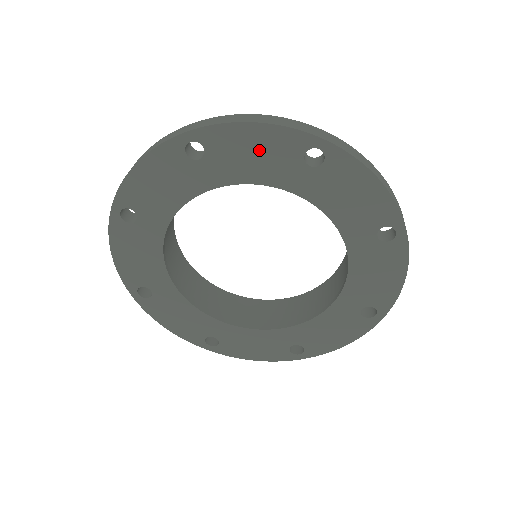
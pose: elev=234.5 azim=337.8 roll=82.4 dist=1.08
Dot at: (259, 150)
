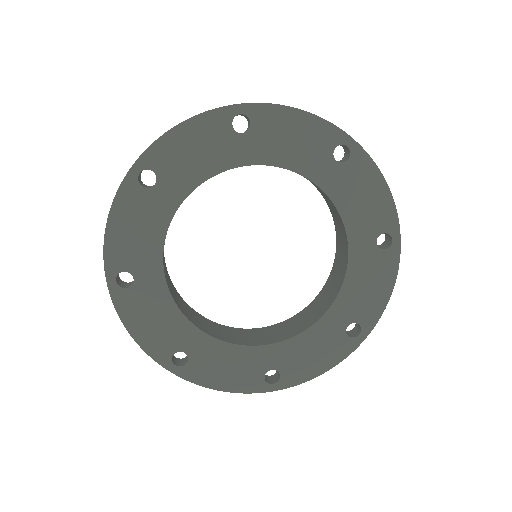
Dot at: (196, 145)
